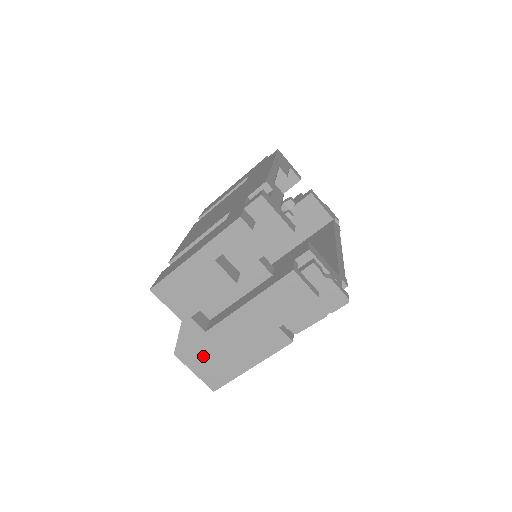
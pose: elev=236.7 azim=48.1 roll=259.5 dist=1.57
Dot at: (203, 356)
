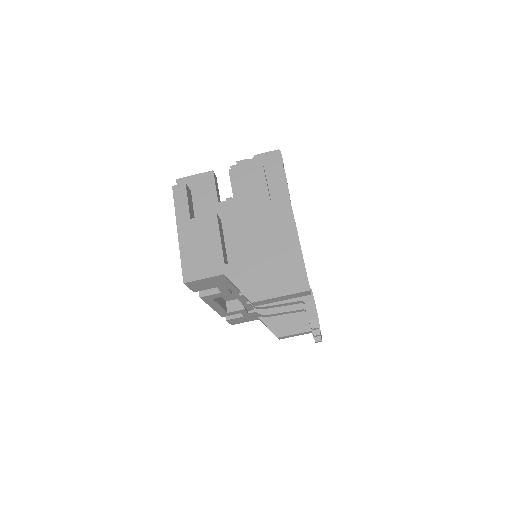
Dot at: (266, 277)
